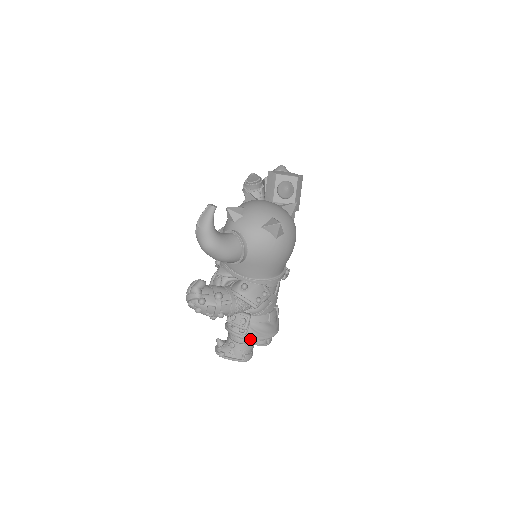
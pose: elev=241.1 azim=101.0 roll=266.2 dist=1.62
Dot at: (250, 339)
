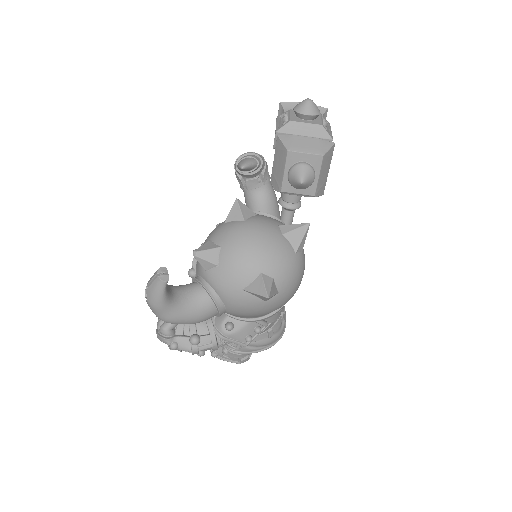
Dot at: (245, 353)
